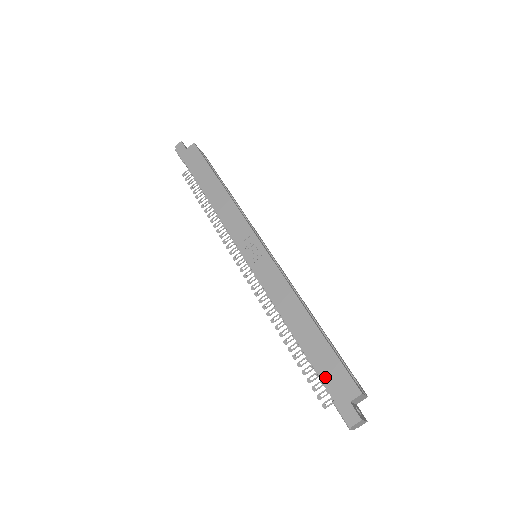
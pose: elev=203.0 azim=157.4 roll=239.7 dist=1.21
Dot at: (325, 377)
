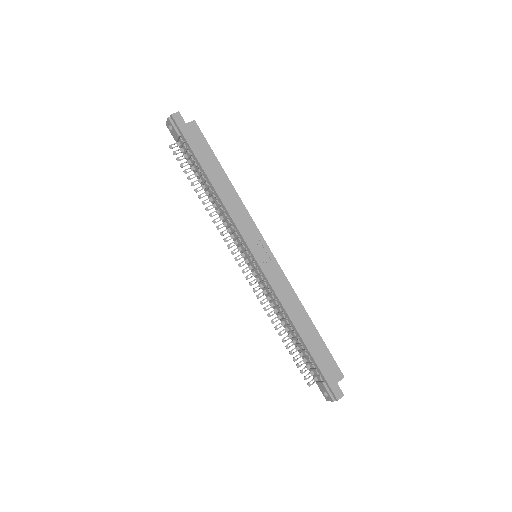
Dot at: (321, 365)
